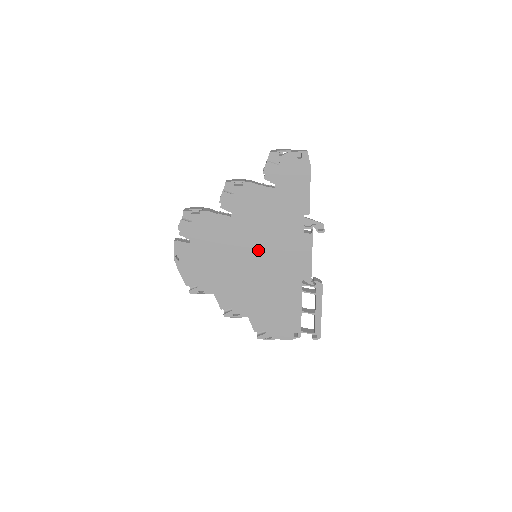
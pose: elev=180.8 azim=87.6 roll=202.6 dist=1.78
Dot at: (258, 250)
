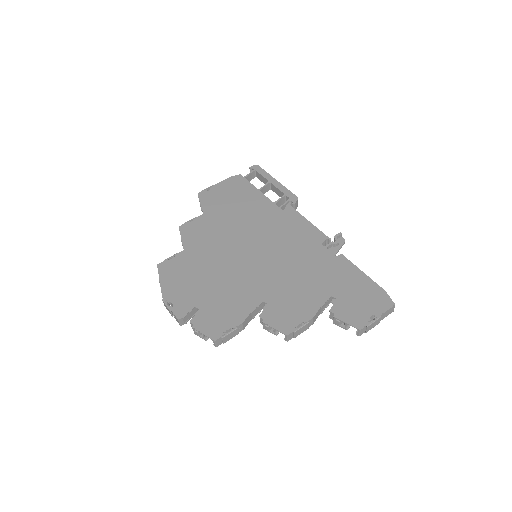
Dot at: occluded
